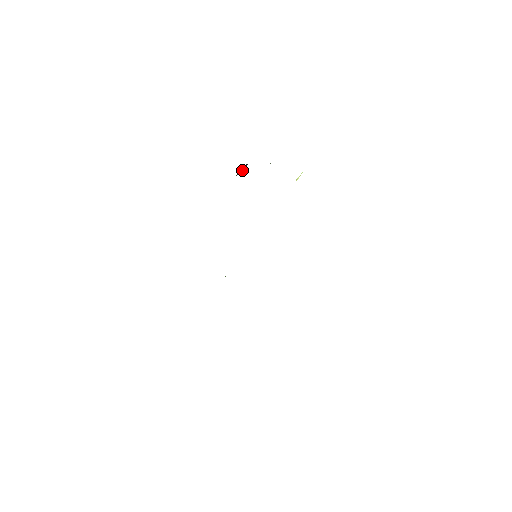
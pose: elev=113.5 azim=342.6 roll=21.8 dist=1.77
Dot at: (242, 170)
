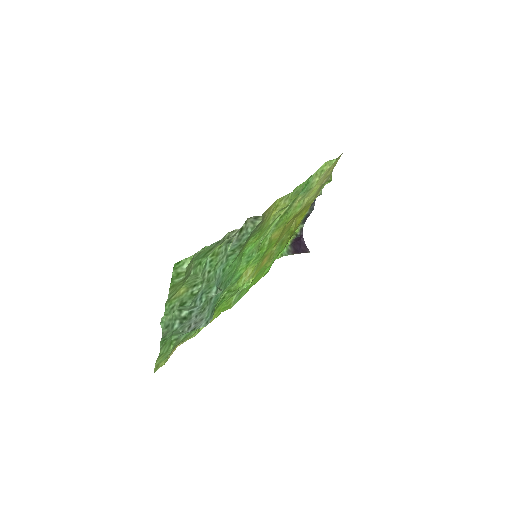
Dot at: (305, 249)
